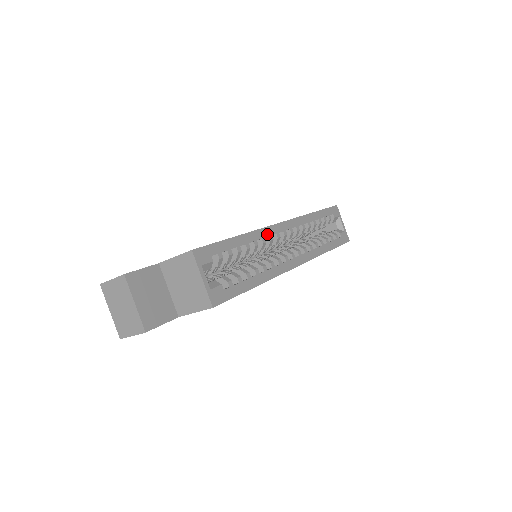
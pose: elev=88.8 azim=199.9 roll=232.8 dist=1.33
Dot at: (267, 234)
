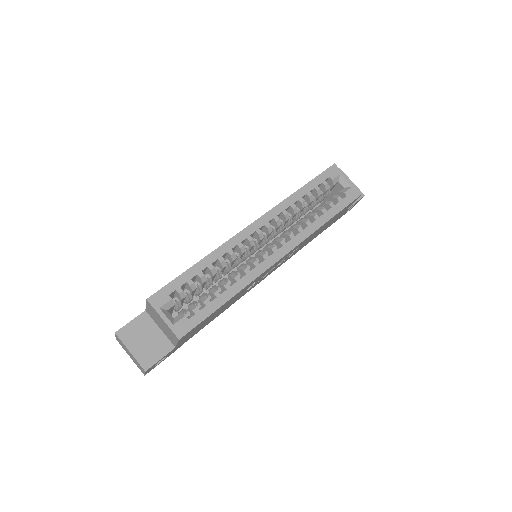
Dot at: (234, 244)
